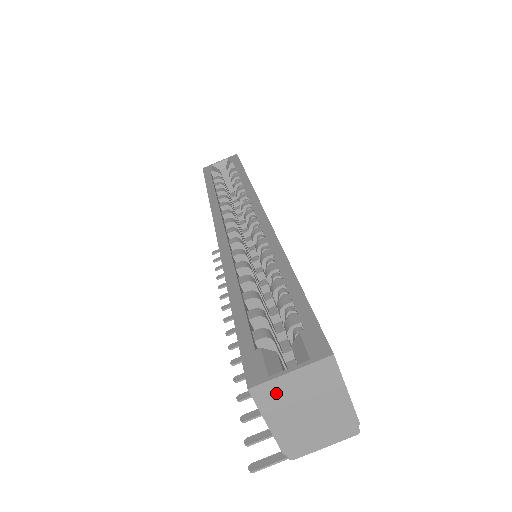
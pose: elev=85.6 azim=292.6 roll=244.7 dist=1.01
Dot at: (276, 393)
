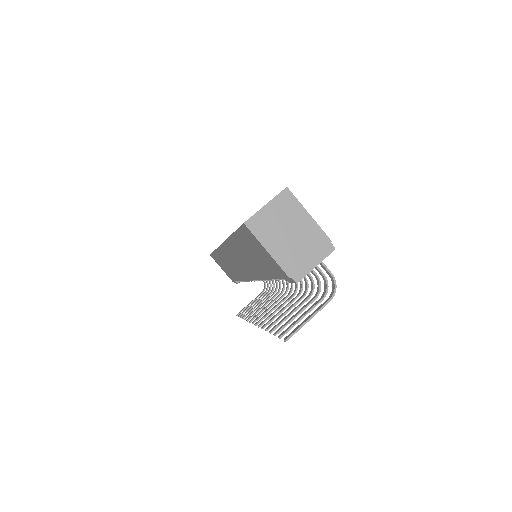
Dot at: (263, 223)
